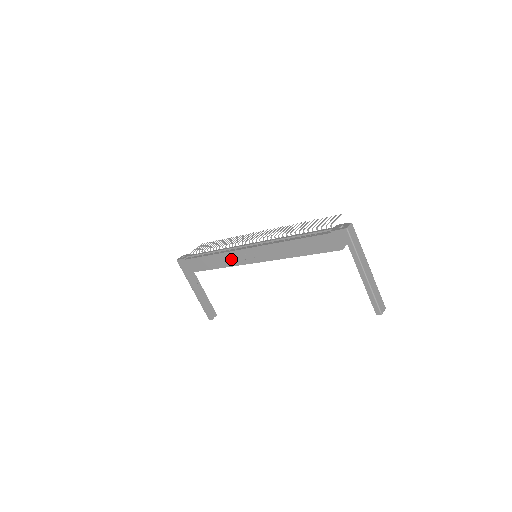
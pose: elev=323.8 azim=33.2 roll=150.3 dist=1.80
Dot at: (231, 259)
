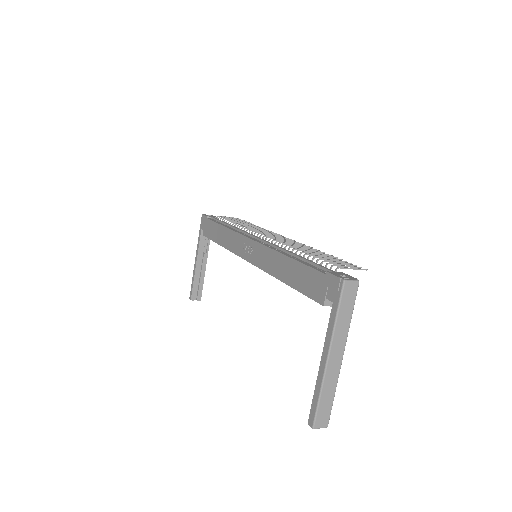
Dot at: (234, 242)
